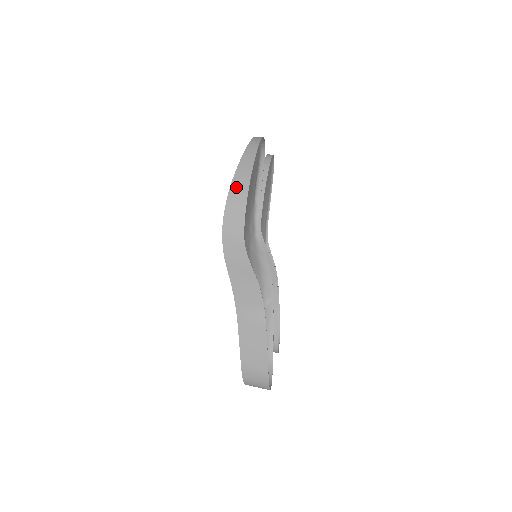
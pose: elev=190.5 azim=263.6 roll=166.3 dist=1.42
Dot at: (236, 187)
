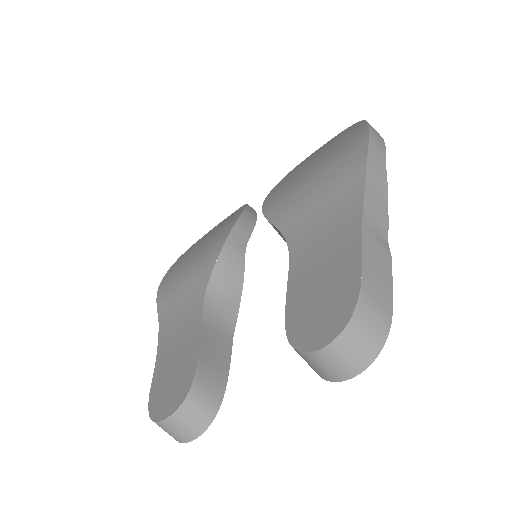
Dot at: occluded
